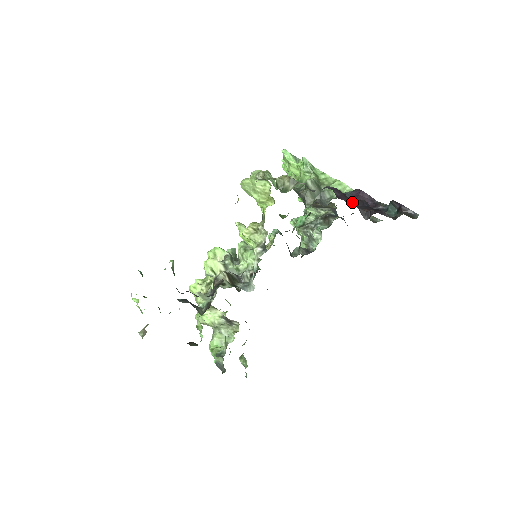
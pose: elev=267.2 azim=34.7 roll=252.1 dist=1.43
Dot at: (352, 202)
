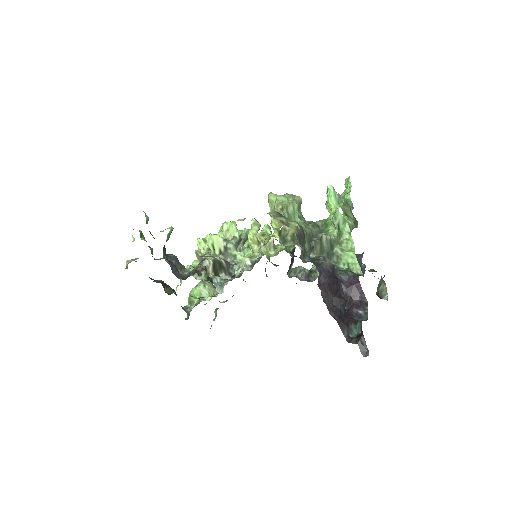
Dot at: (330, 296)
